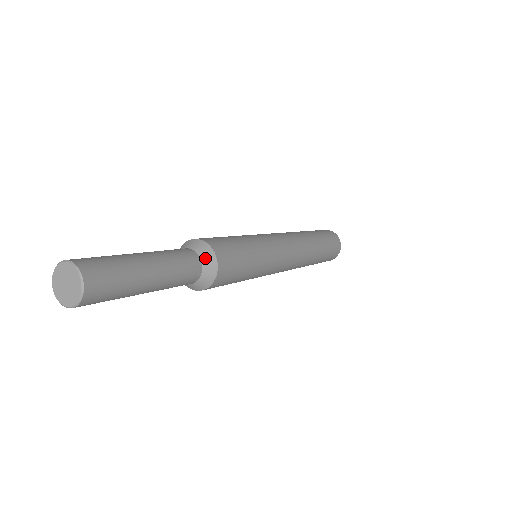
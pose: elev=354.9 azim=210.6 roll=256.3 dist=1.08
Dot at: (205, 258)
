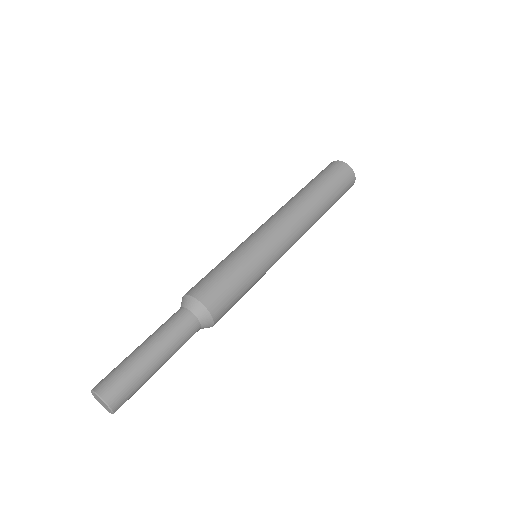
Dot at: (205, 325)
